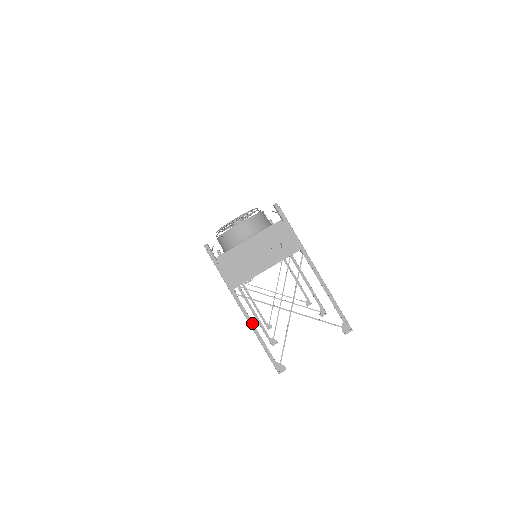
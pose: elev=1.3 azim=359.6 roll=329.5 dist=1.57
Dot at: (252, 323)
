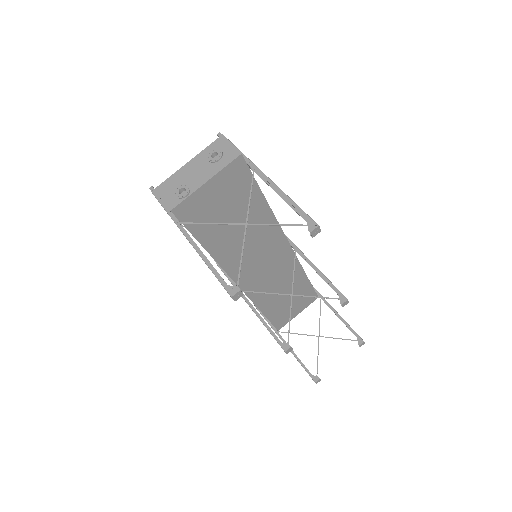
Dot at: (197, 247)
